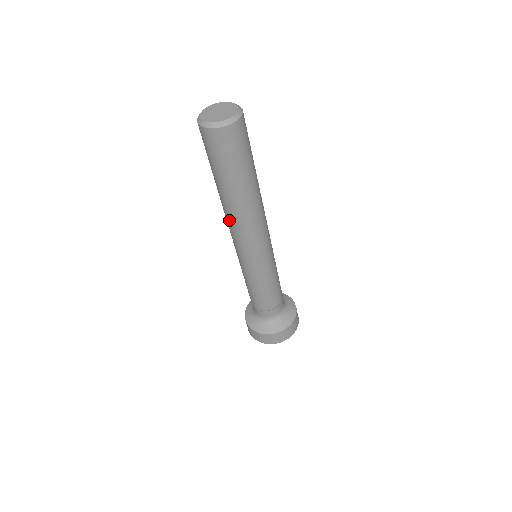
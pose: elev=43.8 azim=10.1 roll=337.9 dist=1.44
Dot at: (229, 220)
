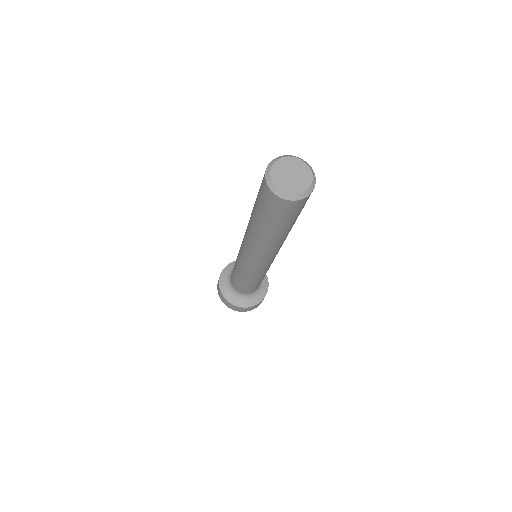
Dot at: (256, 247)
